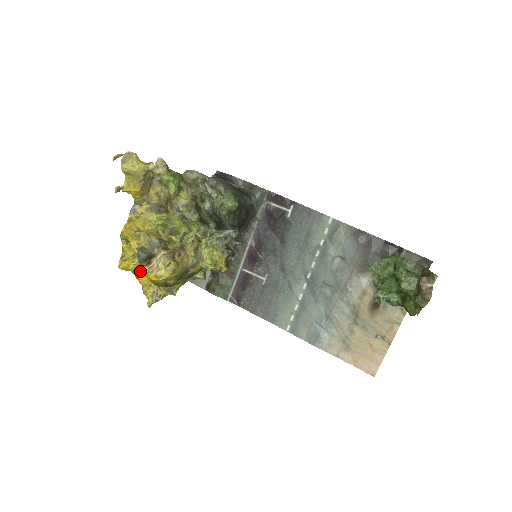
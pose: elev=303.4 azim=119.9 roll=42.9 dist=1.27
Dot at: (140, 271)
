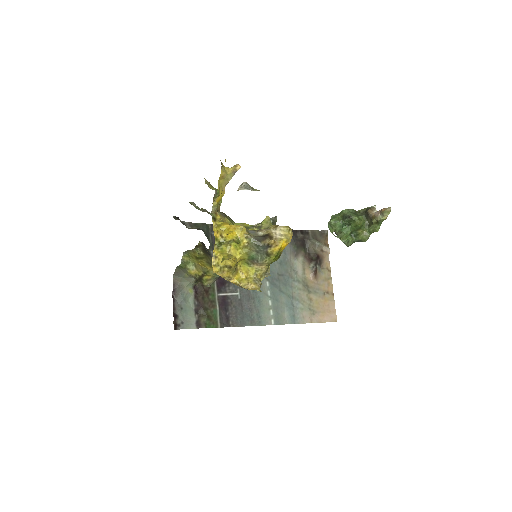
Dot at: (235, 269)
